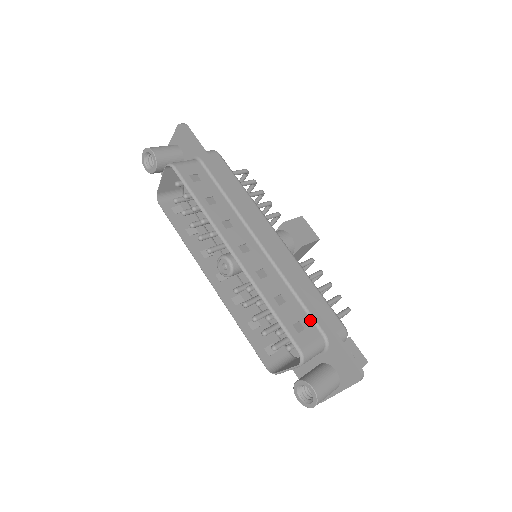
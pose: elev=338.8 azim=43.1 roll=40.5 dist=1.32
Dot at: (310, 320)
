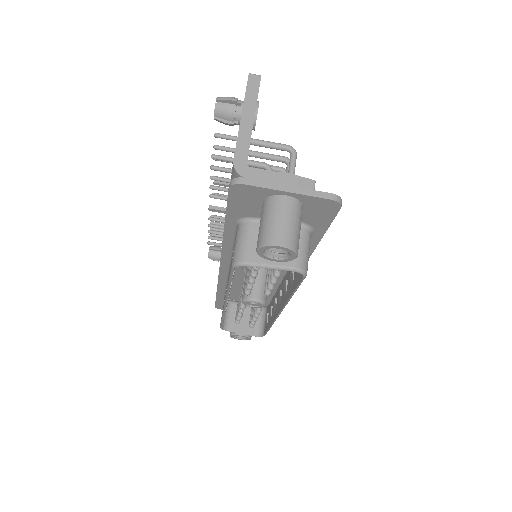
Dot at: occluded
